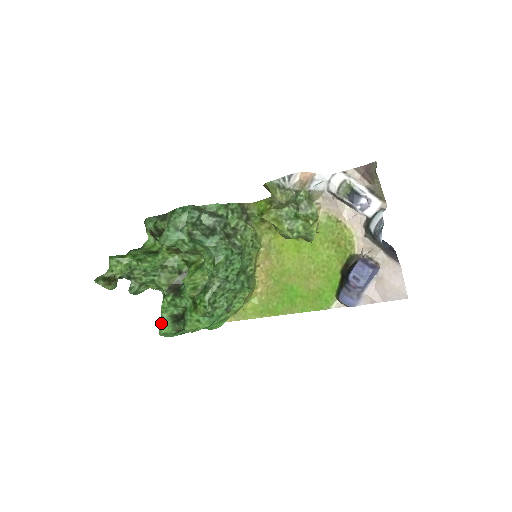
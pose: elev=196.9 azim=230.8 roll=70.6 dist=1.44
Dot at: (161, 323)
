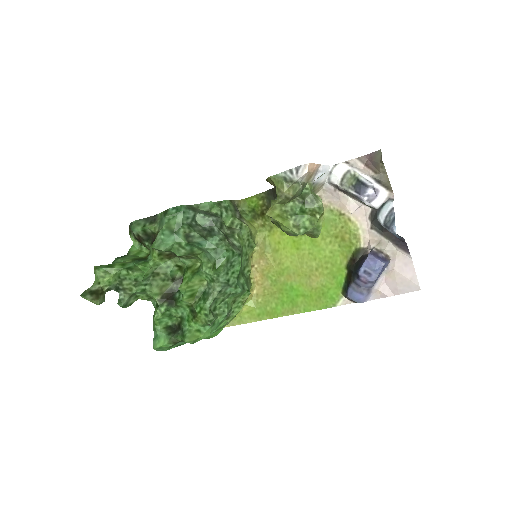
Dot at: (154, 336)
